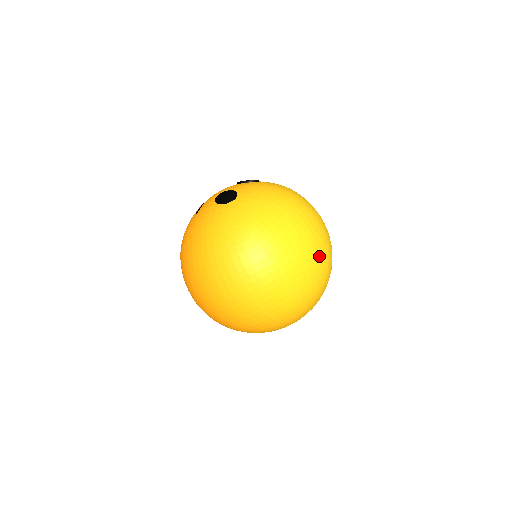
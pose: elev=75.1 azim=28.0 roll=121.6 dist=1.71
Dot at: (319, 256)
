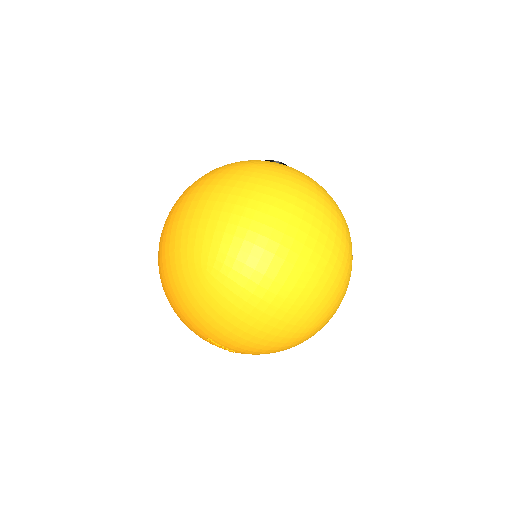
Dot at: (285, 245)
